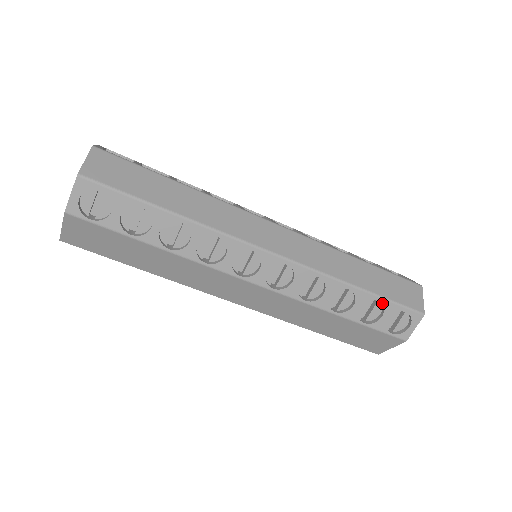
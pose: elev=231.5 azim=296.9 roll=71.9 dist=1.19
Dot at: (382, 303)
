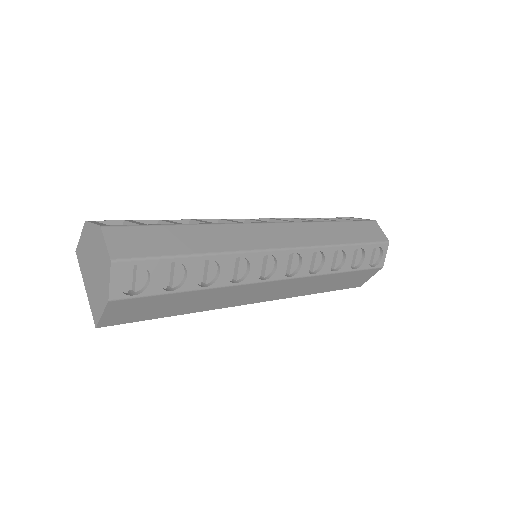
Dot at: (362, 248)
